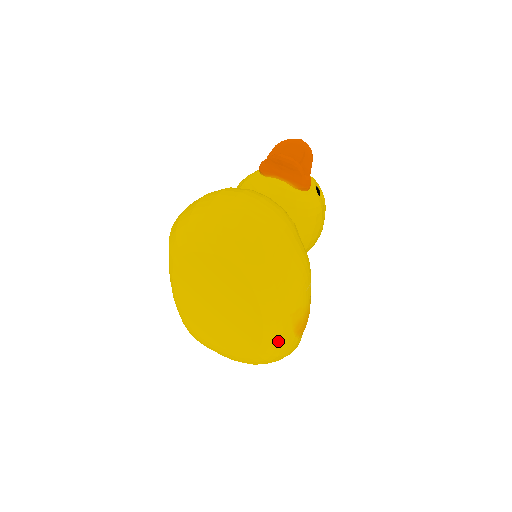
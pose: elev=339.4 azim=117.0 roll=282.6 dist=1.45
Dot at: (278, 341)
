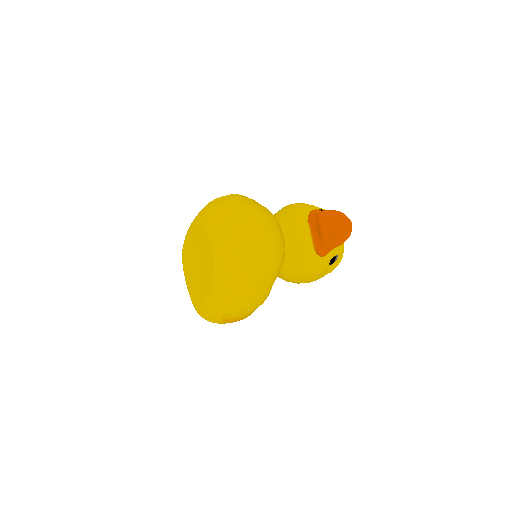
Dot at: (208, 315)
